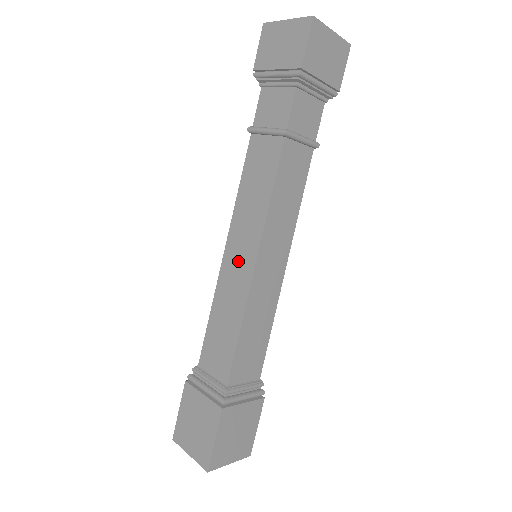
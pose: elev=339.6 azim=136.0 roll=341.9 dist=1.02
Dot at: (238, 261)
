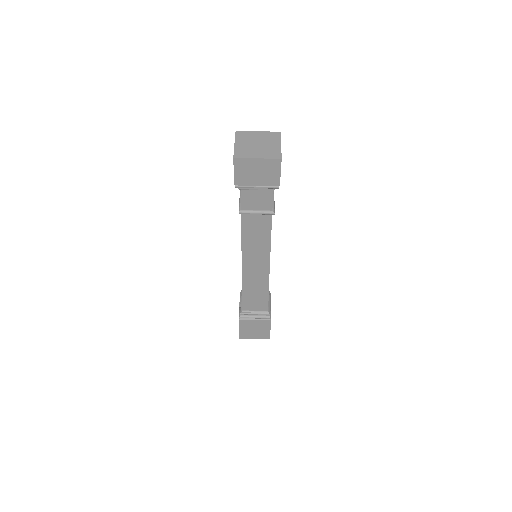
Dot at: (256, 269)
